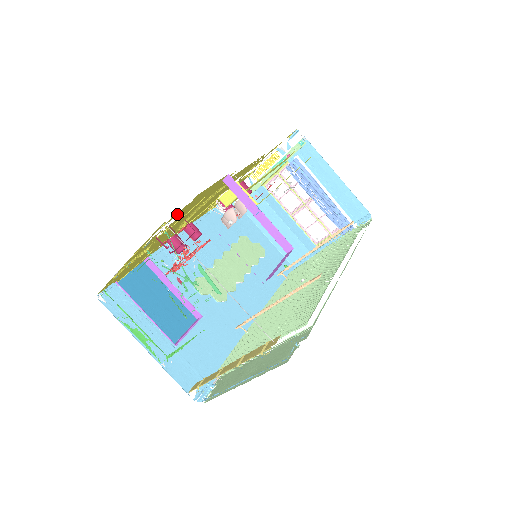
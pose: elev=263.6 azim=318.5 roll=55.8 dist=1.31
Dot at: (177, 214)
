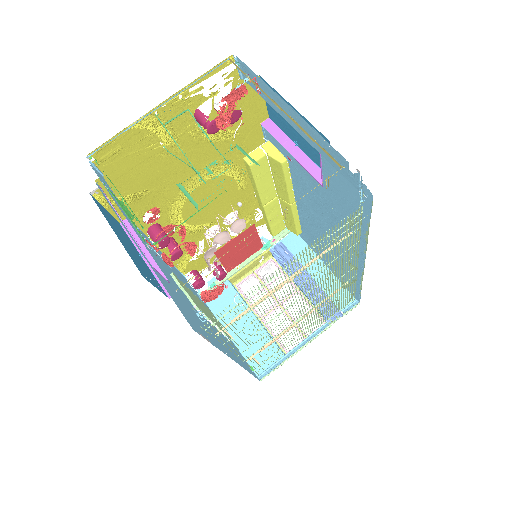
Dot at: (234, 83)
